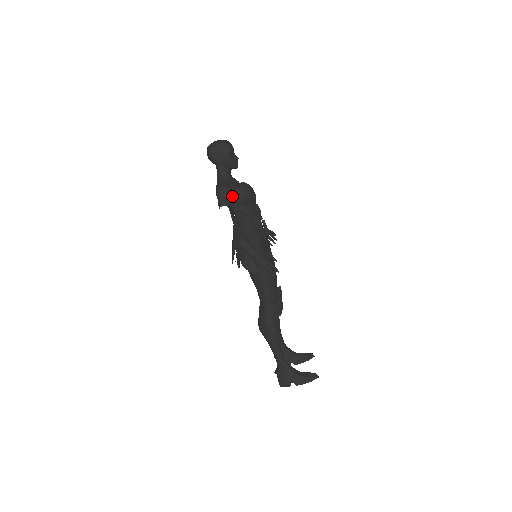
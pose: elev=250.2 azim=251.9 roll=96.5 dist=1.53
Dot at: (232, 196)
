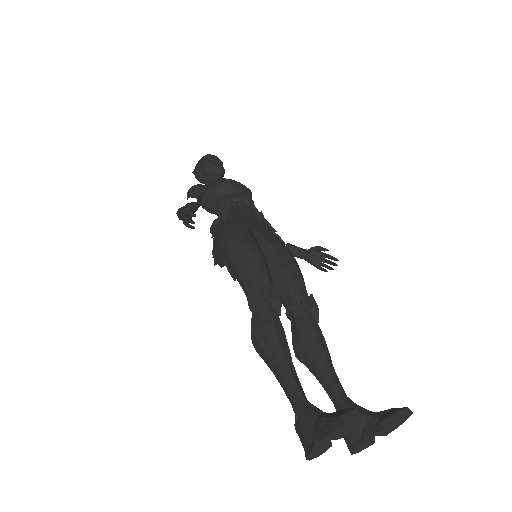
Dot at: (207, 194)
